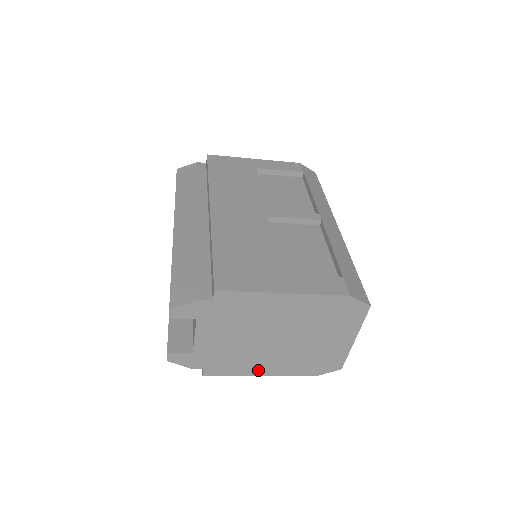
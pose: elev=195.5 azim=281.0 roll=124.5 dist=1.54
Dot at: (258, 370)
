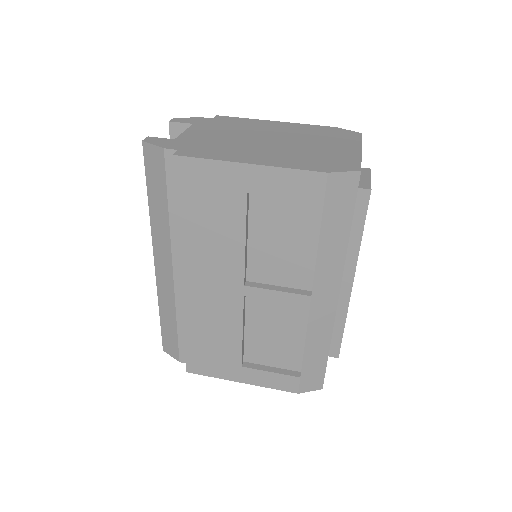
Dot at: occluded
